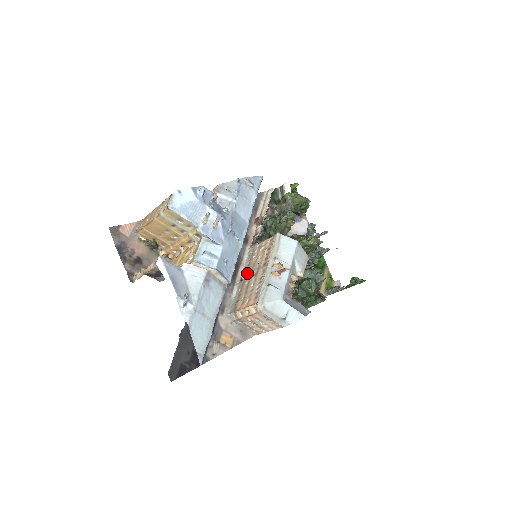
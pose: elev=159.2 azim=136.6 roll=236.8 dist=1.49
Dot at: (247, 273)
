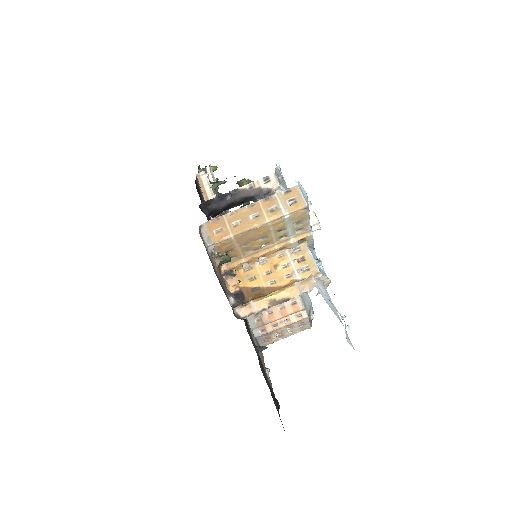
Dot at: occluded
